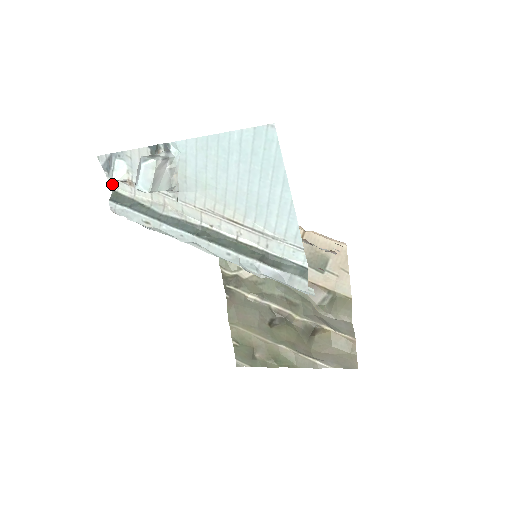
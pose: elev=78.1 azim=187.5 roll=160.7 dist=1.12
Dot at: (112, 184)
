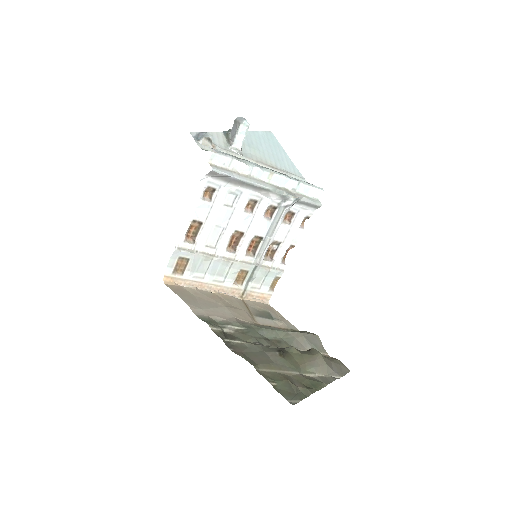
Dot at: (201, 147)
